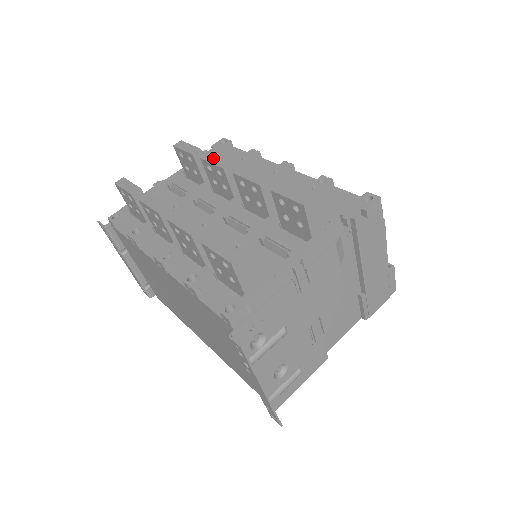
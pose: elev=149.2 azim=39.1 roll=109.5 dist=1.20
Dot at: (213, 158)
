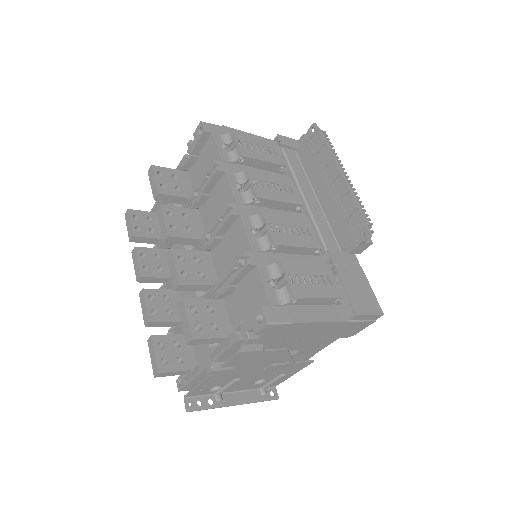
Dot at: (161, 218)
